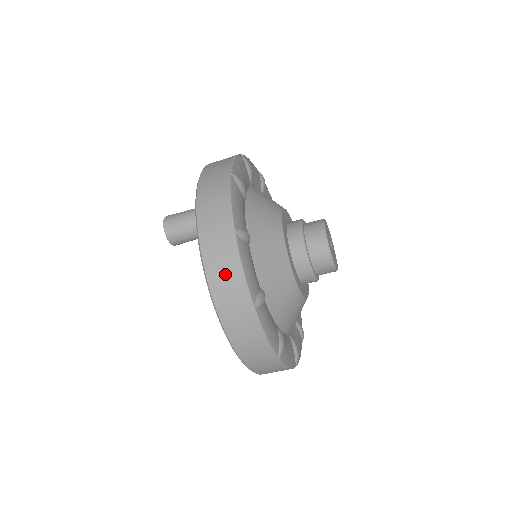
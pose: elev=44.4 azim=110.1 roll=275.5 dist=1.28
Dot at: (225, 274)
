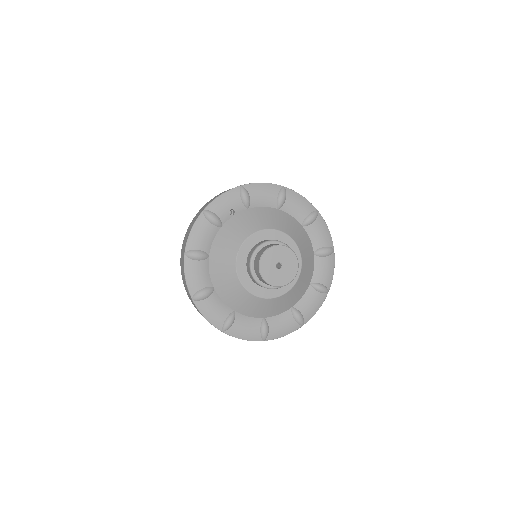
Dot at: occluded
